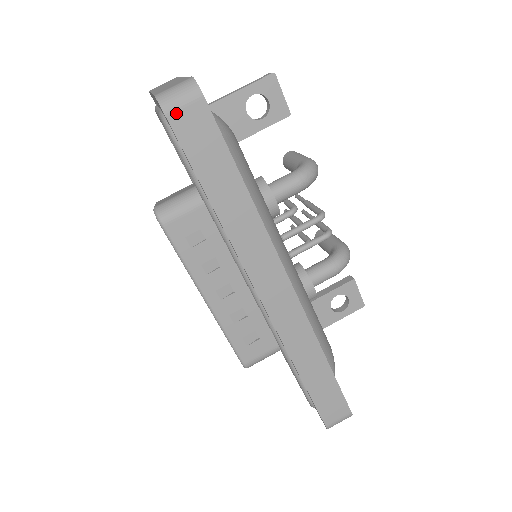
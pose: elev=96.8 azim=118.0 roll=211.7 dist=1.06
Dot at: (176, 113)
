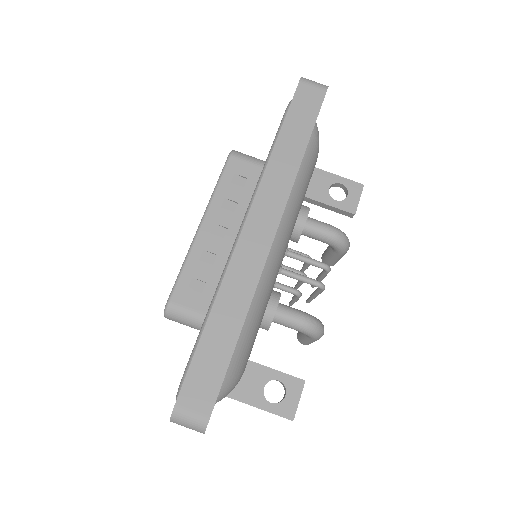
Dot at: (306, 85)
